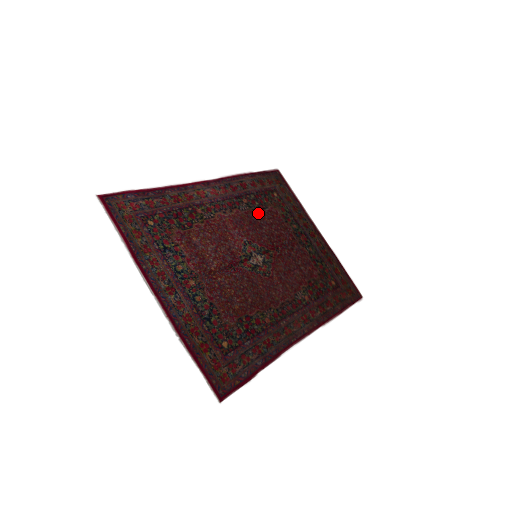
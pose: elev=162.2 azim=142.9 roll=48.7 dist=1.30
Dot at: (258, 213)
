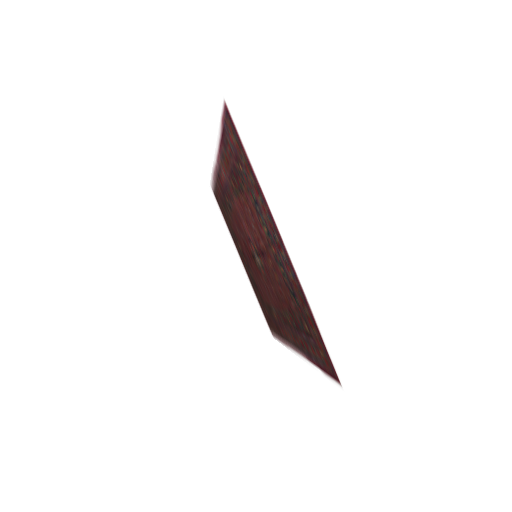
Dot at: (234, 218)
